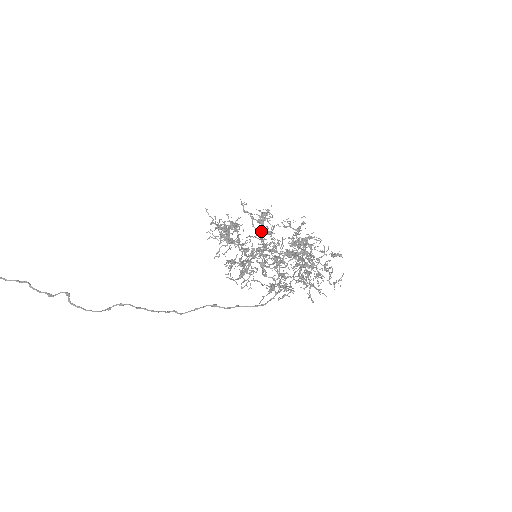
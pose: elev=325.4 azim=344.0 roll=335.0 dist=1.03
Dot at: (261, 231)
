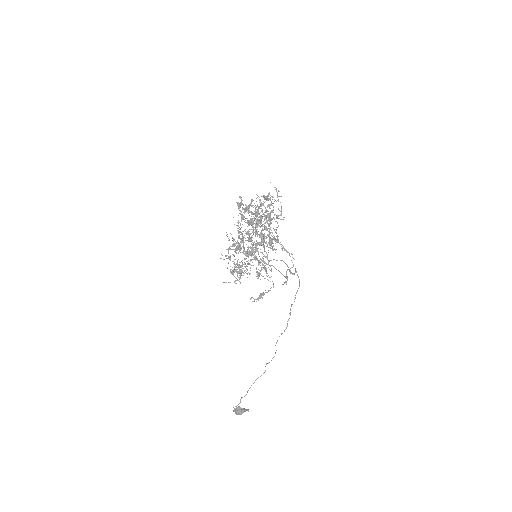
Dot at: (239, 245)
